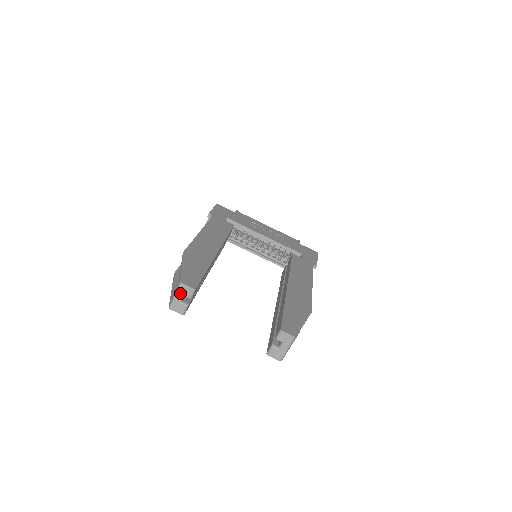
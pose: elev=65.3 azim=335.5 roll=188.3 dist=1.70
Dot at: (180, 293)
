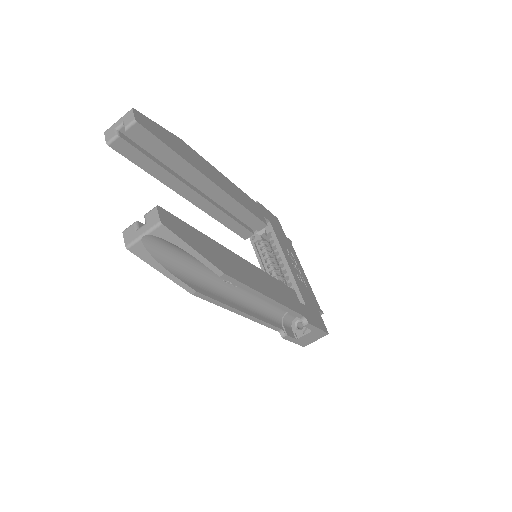
Dot at: (123, 119)
